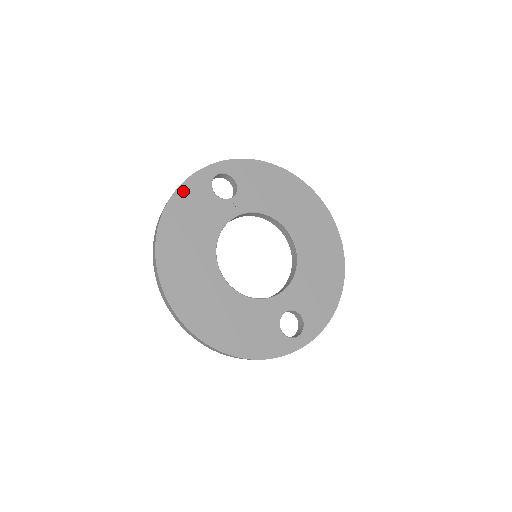
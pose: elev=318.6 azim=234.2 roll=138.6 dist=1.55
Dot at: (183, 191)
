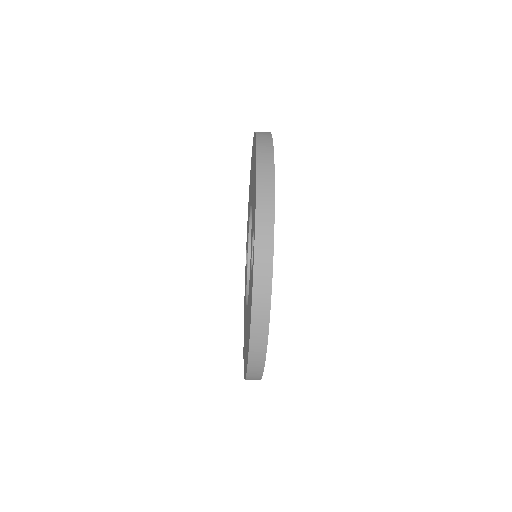
Dot at: occluded
